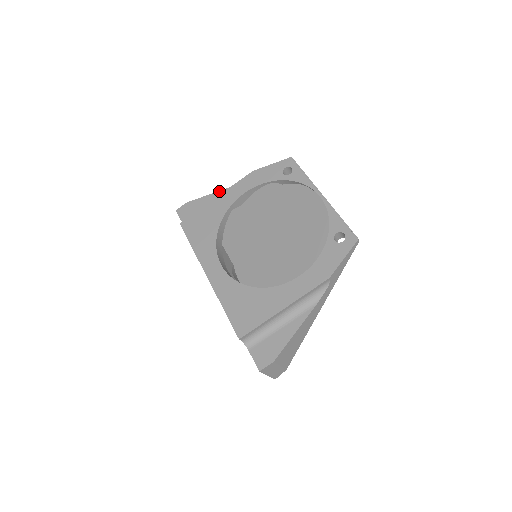
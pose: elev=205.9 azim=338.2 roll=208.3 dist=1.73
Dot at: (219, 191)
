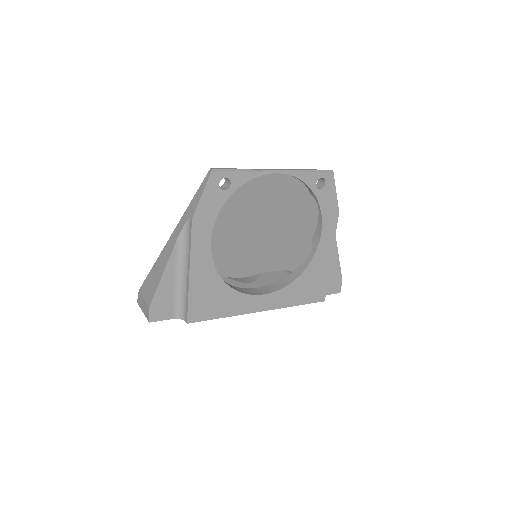
Dot at: (167, 265)
